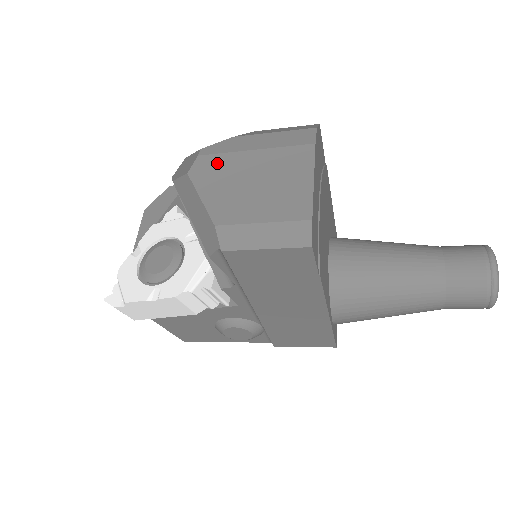
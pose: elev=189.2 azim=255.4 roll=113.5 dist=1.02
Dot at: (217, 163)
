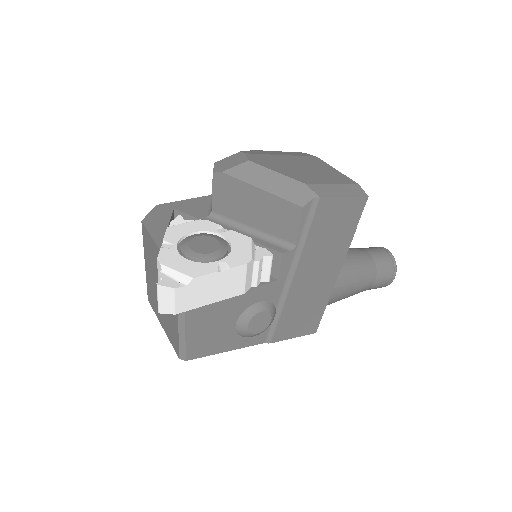
Dot at: (265, 158)
